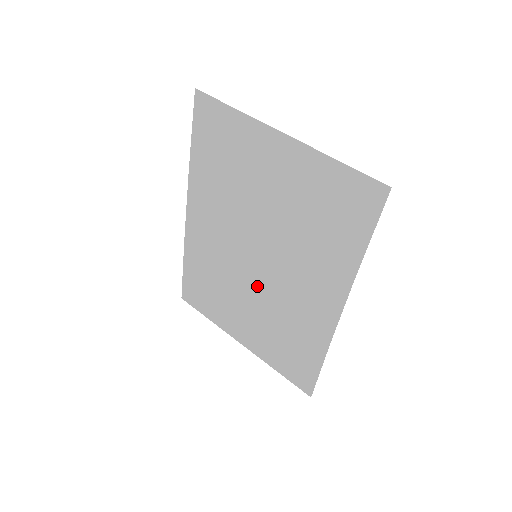
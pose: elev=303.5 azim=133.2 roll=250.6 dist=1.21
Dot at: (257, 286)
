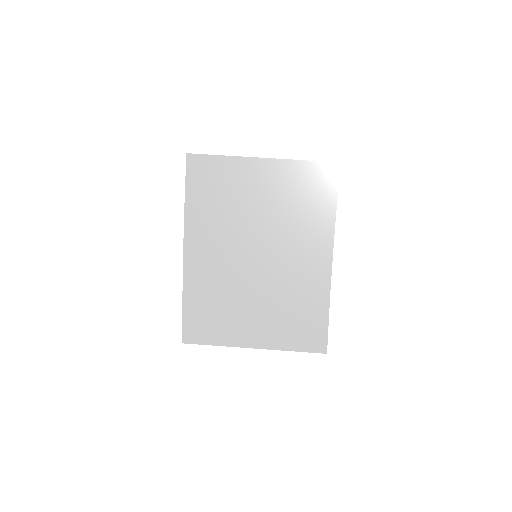
Dot at: (261, 281)
